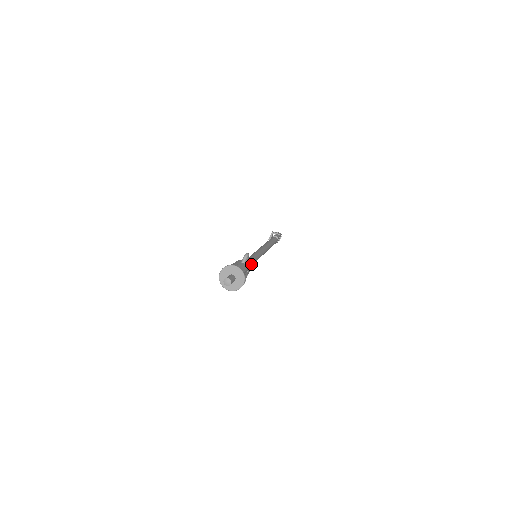
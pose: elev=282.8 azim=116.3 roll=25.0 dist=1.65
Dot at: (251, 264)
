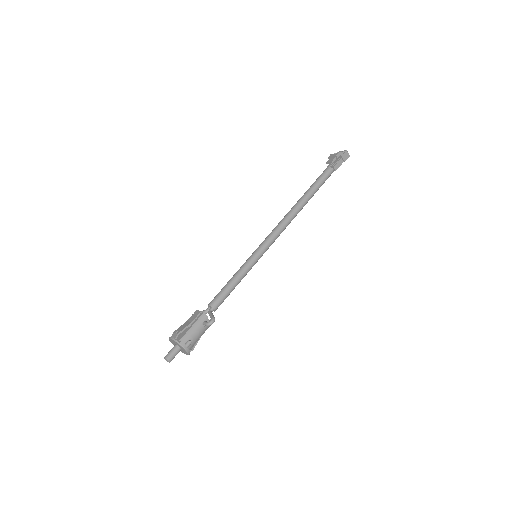
Dot at: (228, 295)
